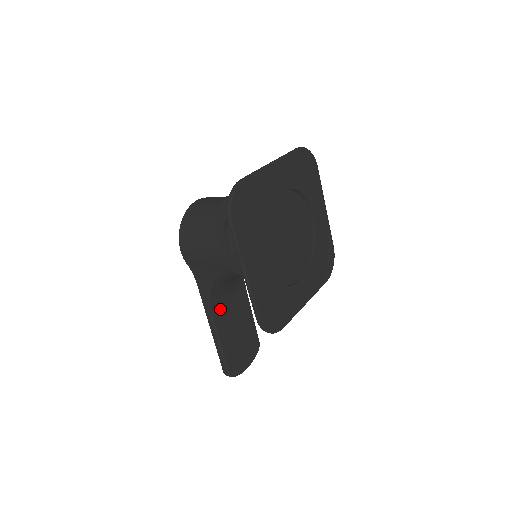
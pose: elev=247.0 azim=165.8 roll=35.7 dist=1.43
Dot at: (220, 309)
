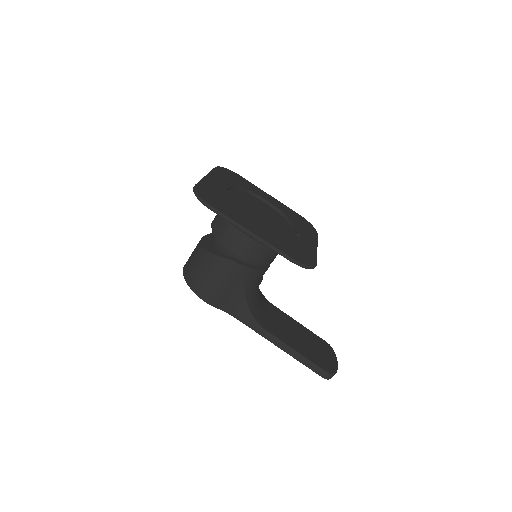
Dot at: (272, 327)
